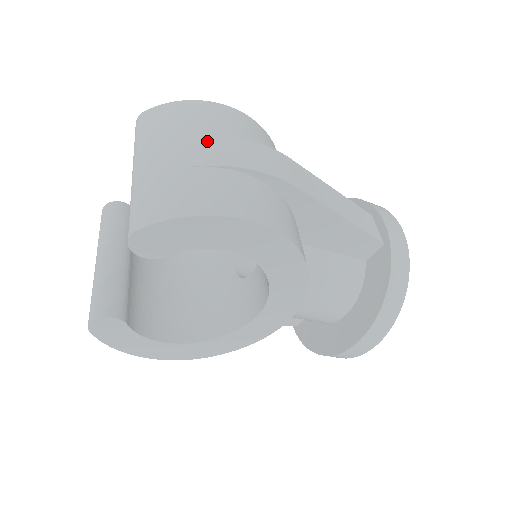
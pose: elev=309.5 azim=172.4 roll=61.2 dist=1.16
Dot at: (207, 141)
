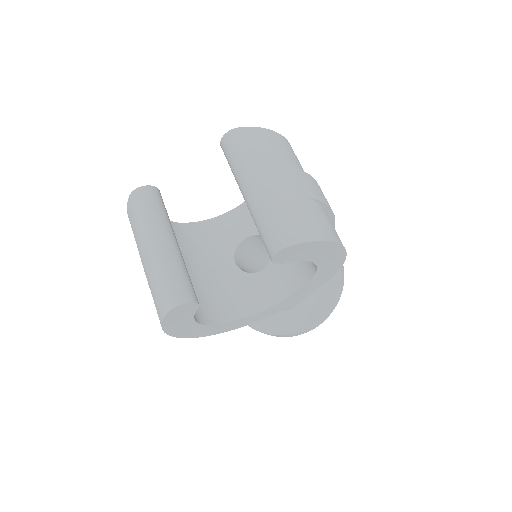
Dot at: (302, 176)
